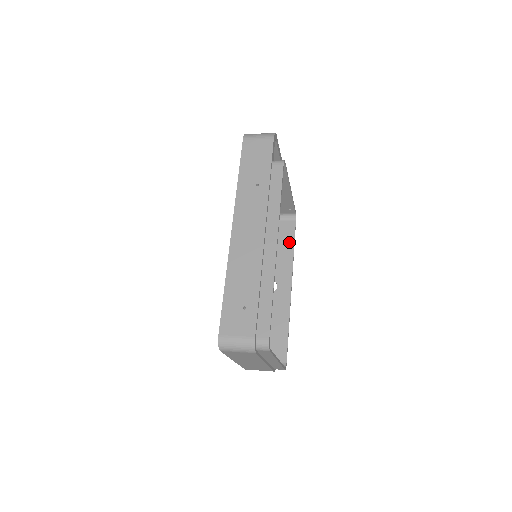
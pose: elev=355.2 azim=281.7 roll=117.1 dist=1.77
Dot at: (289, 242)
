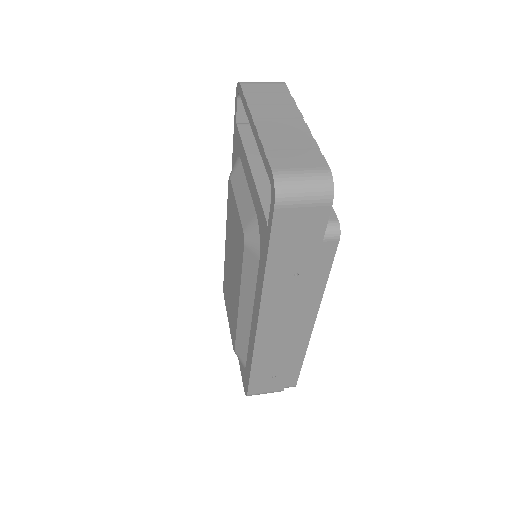
Dot at: occluded
